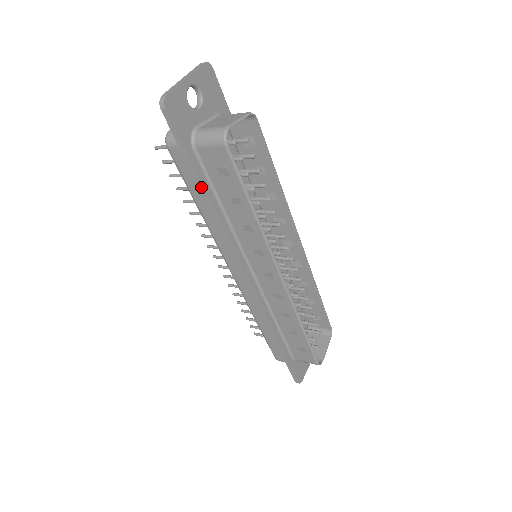
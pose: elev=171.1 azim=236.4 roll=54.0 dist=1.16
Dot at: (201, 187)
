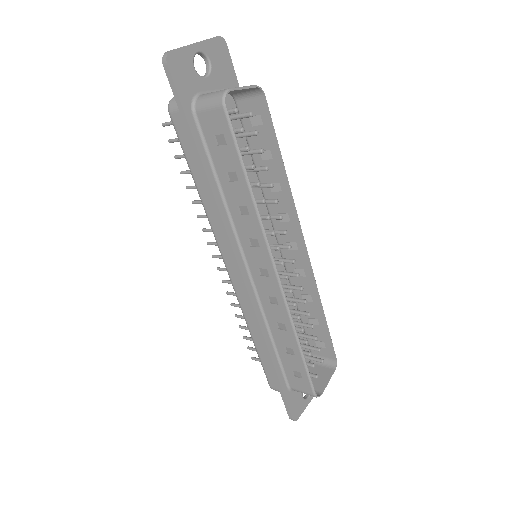
Dot at: (198, 156)
